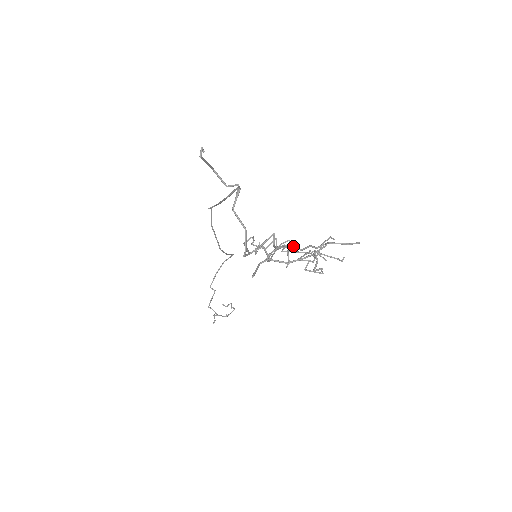
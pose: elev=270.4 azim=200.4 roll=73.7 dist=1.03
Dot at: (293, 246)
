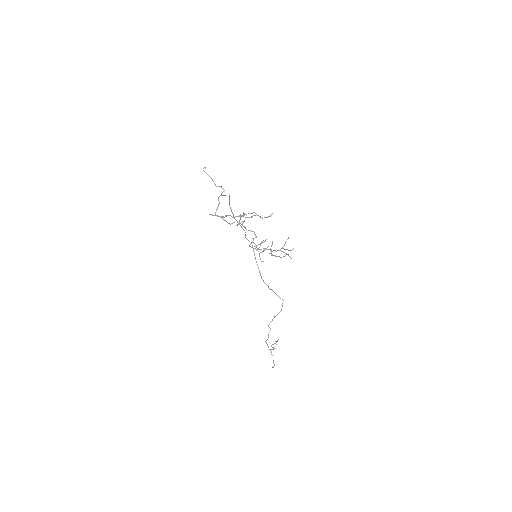
Dot at: (242, 216)
